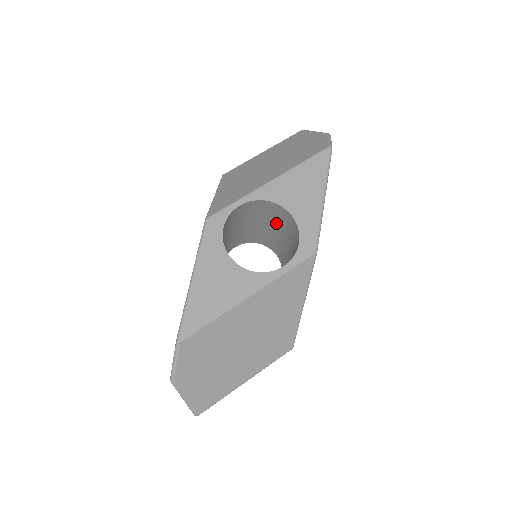
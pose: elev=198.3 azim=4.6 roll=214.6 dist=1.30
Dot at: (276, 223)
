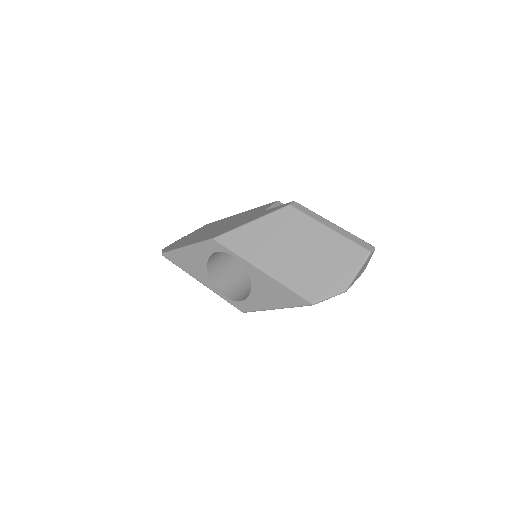
Dot at: occluded
